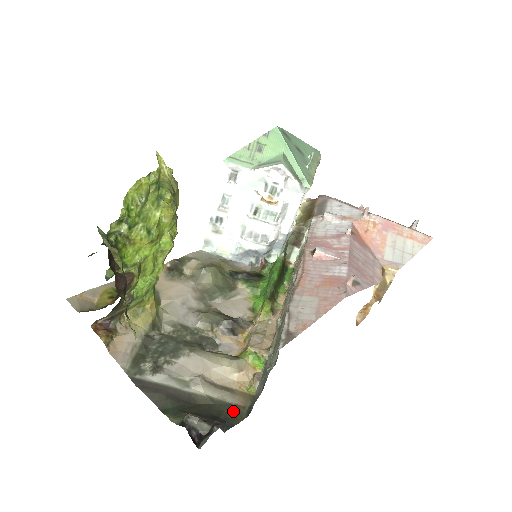
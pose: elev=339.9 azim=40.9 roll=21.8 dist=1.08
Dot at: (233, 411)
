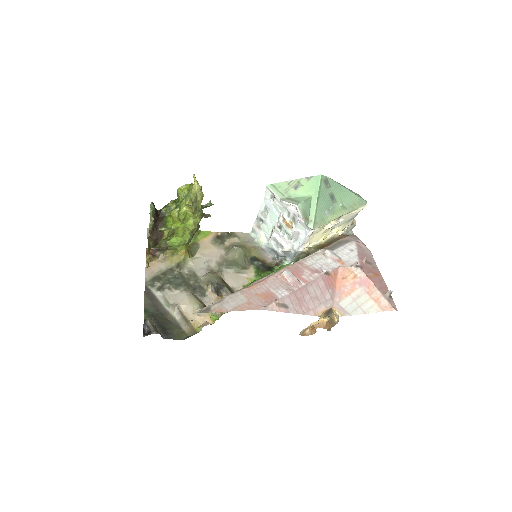
Dot at: (179, 332)
